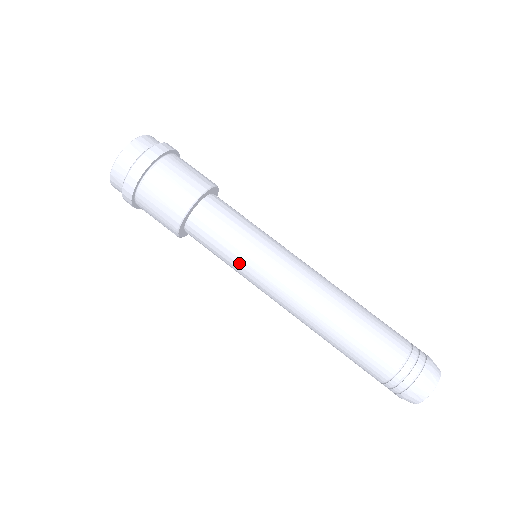
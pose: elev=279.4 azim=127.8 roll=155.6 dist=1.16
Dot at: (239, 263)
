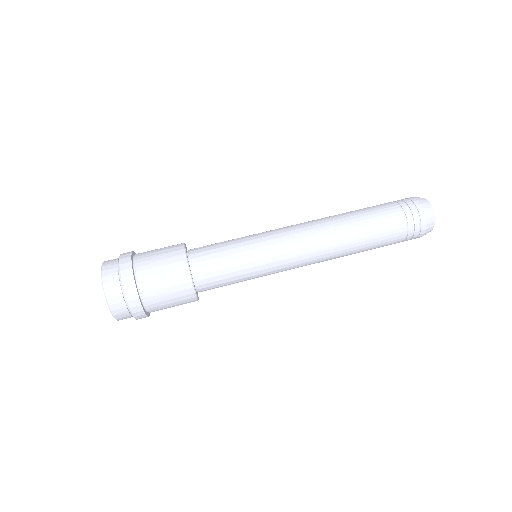
Dot at: (250, 249)
